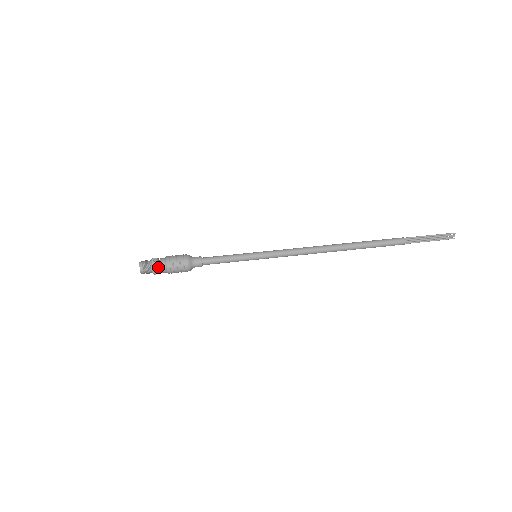
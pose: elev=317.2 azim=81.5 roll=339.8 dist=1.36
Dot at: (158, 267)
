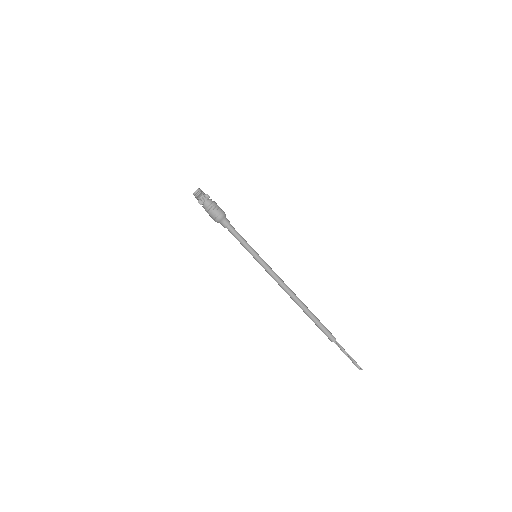
Dot at: occluded
